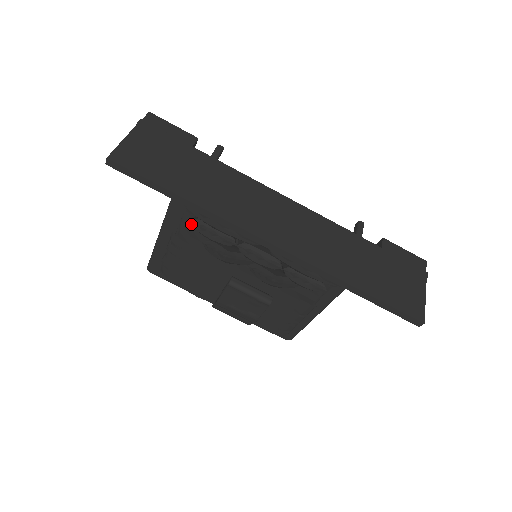
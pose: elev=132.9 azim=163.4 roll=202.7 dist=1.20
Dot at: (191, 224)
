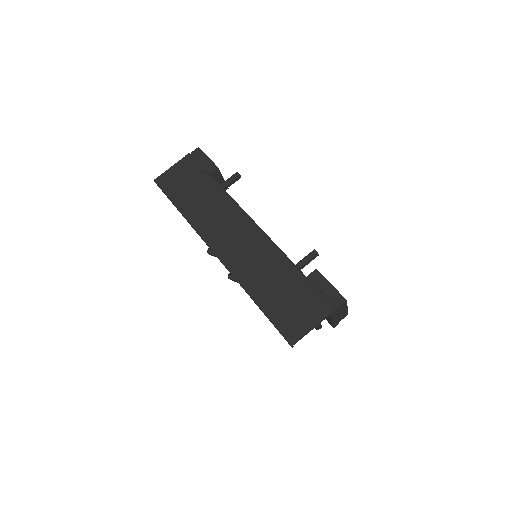
Dot at: occluded
